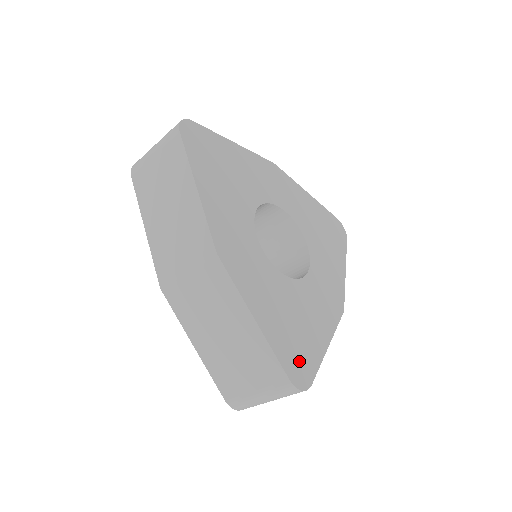
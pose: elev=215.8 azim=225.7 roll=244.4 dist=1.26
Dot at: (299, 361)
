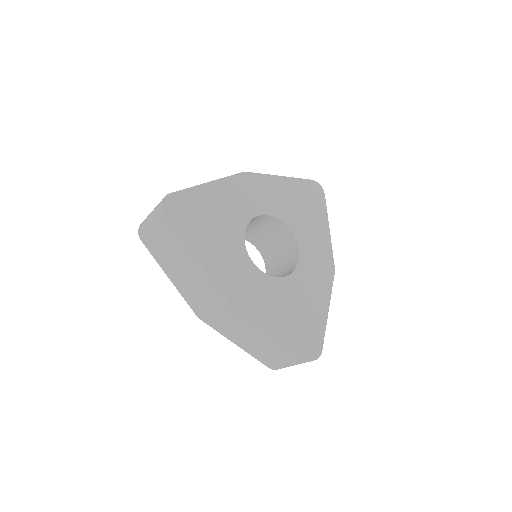
Dot at: (309, 339)
